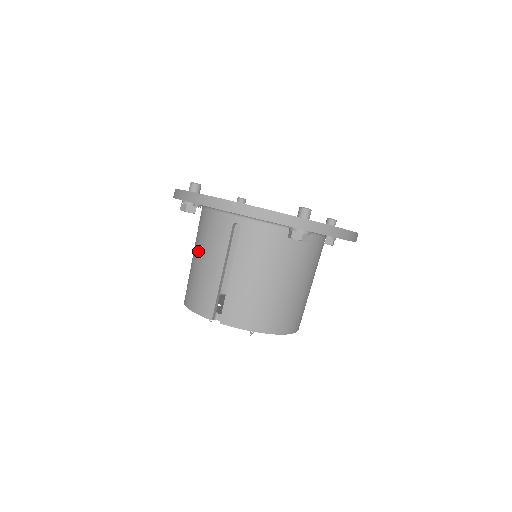
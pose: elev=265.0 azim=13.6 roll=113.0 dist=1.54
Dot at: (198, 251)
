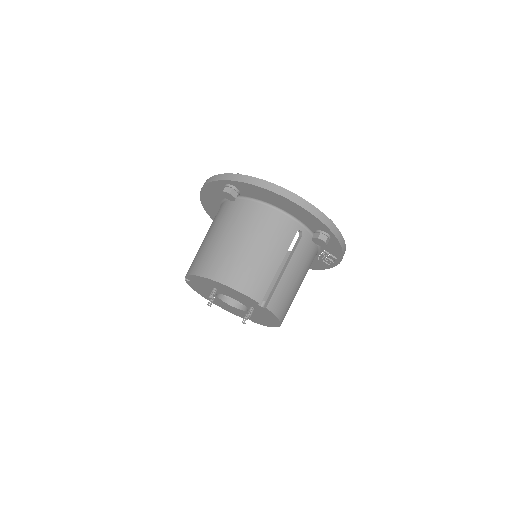
Dot at: occluded
